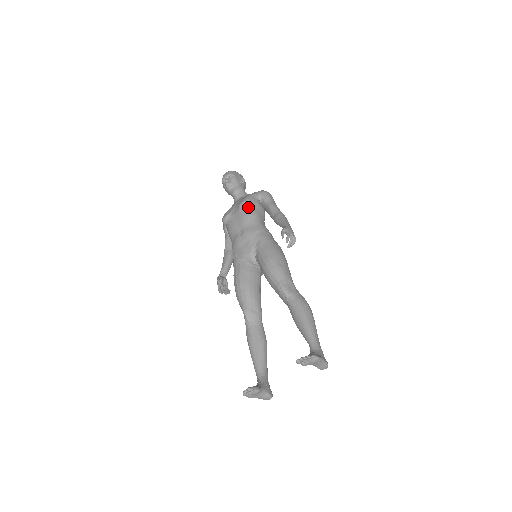
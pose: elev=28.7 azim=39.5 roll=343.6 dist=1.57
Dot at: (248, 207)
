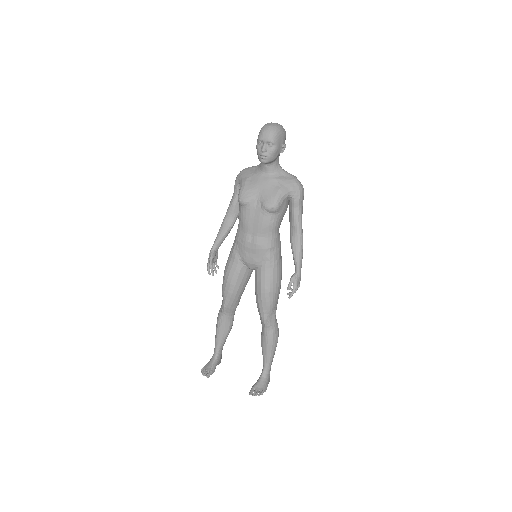
Dot at: (272, 214)
